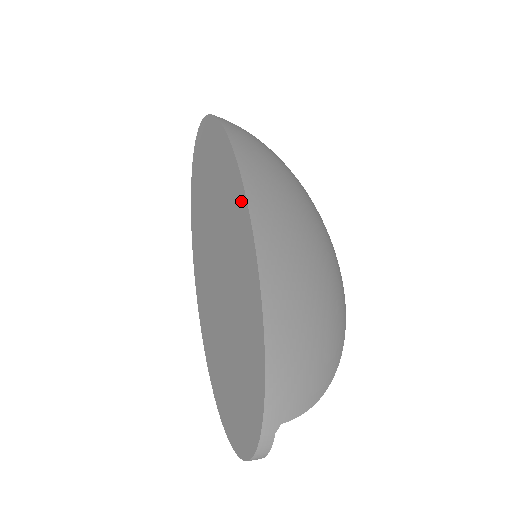
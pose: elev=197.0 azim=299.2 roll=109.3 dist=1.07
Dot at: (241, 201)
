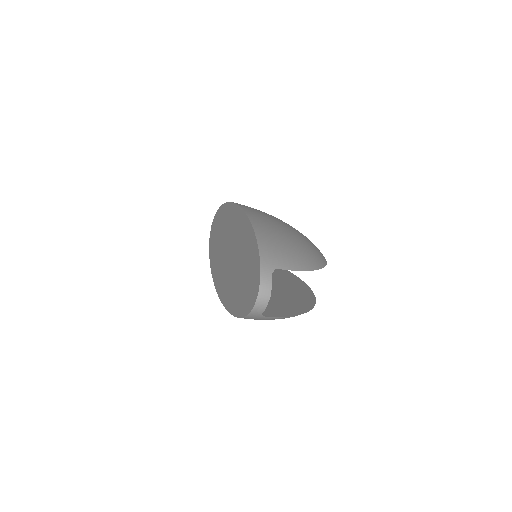
Dot at: (235, 210)
